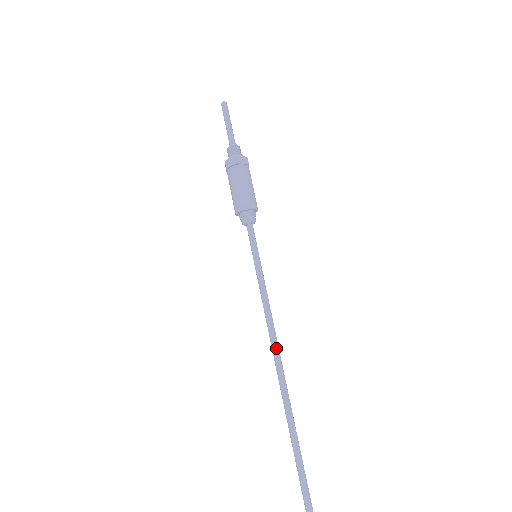
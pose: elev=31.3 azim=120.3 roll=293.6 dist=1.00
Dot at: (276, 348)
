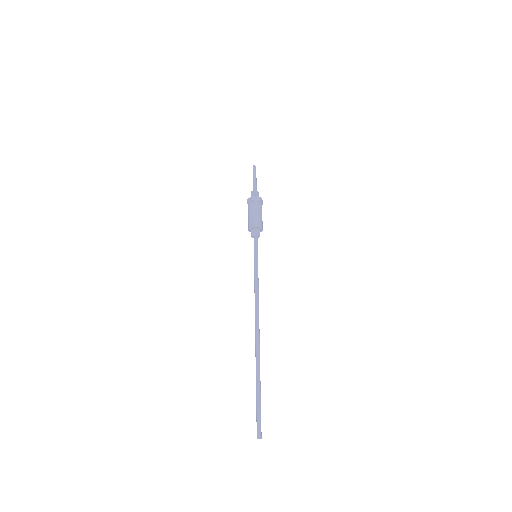
Dot at: occluded
